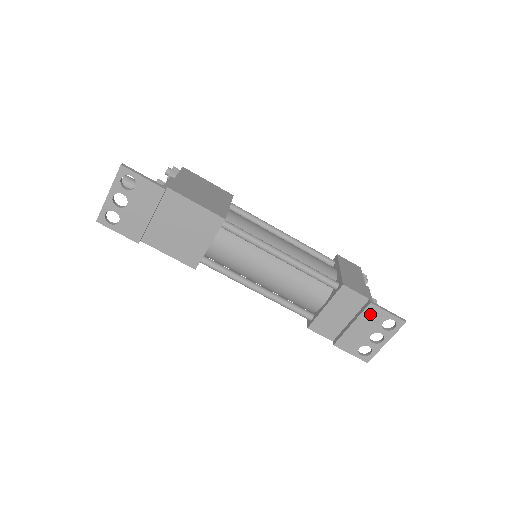
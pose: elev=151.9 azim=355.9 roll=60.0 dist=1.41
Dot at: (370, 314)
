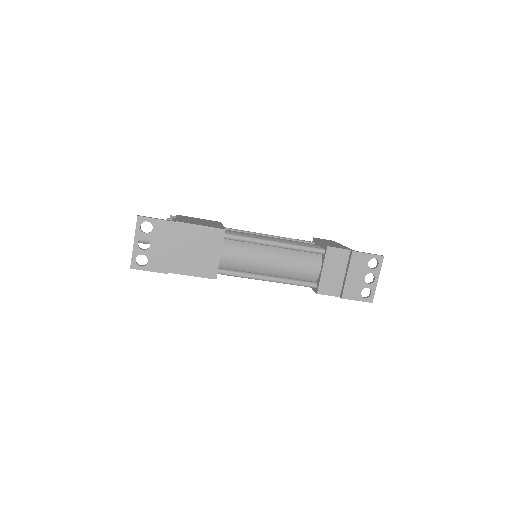
Dot at: (356, 260)
